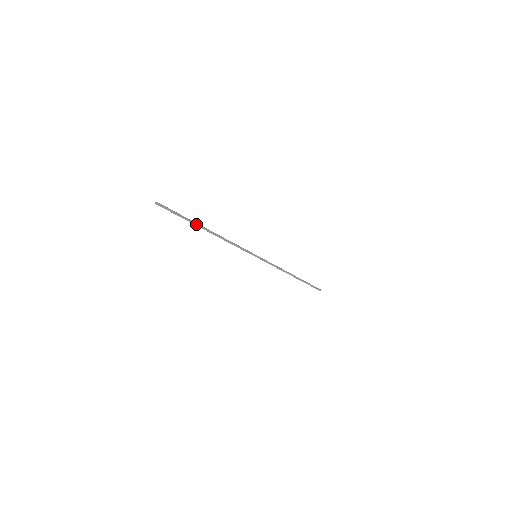
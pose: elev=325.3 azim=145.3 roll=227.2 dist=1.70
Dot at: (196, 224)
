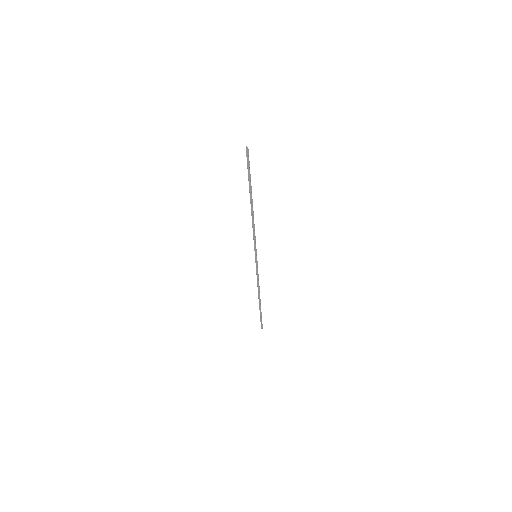
Dot at: (251, 190)
